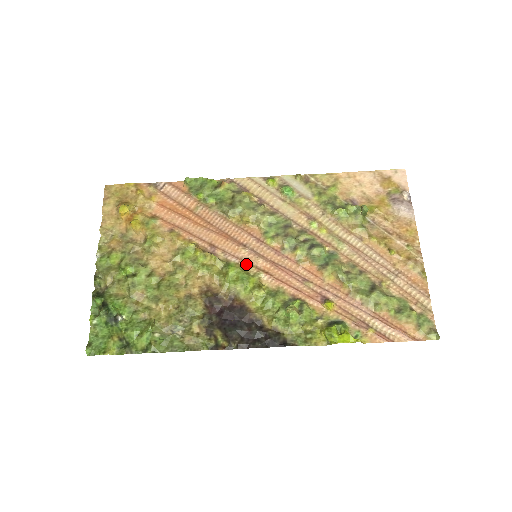
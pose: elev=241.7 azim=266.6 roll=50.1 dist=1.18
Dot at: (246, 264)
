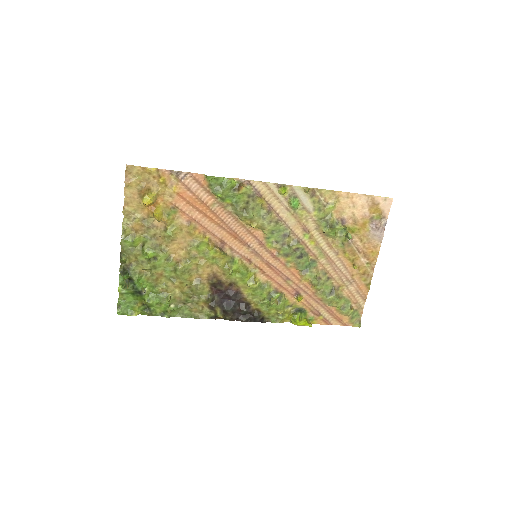
Dot at: (247, 261)
